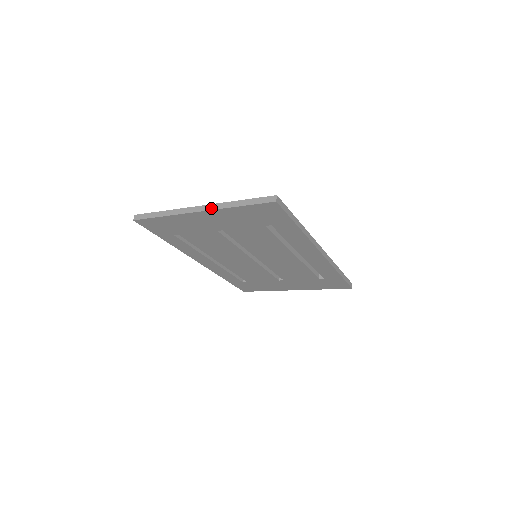
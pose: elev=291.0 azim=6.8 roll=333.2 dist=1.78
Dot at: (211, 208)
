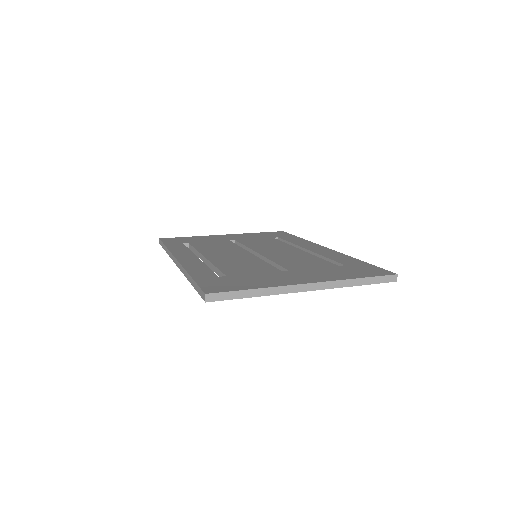
Dot at: (325, 287)
